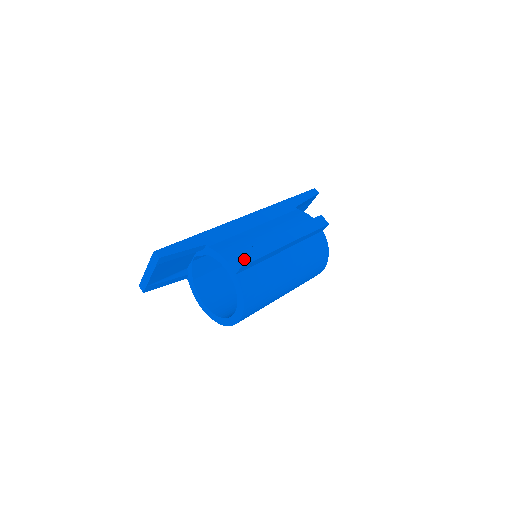
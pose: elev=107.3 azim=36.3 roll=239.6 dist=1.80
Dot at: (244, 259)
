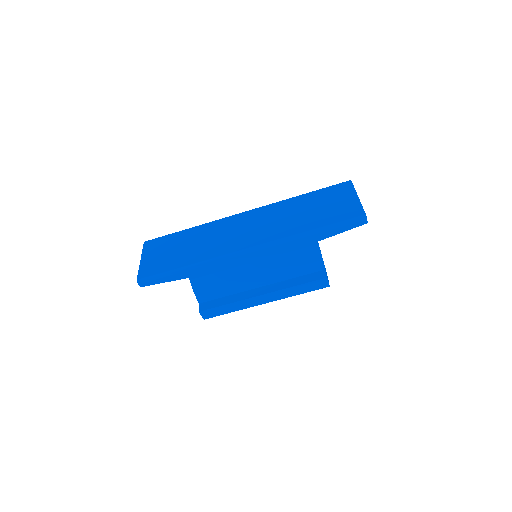
Dot at: (209, 314)
